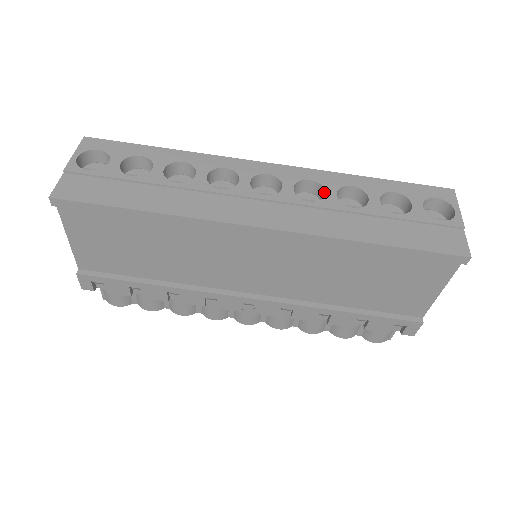
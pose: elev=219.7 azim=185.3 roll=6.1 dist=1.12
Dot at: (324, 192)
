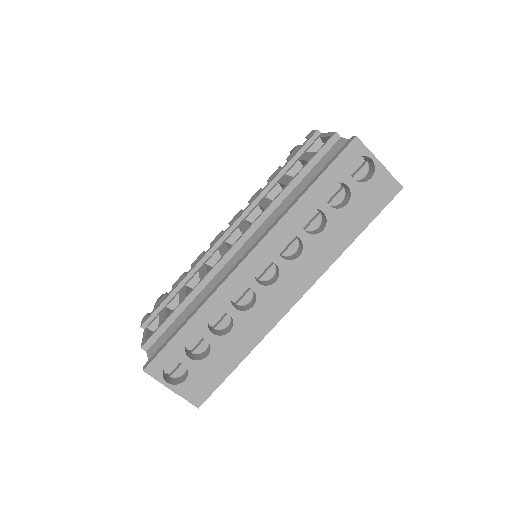
Dot at: occluded
